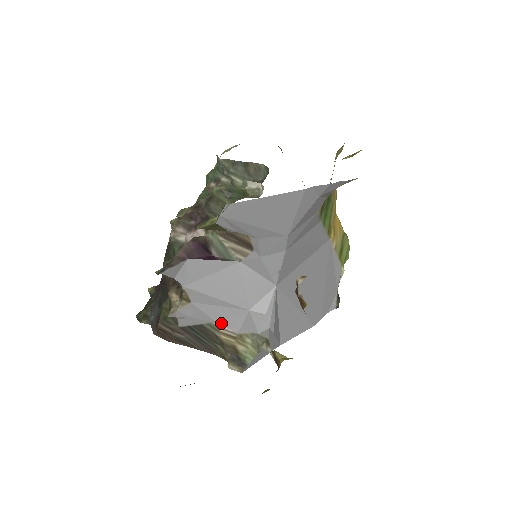
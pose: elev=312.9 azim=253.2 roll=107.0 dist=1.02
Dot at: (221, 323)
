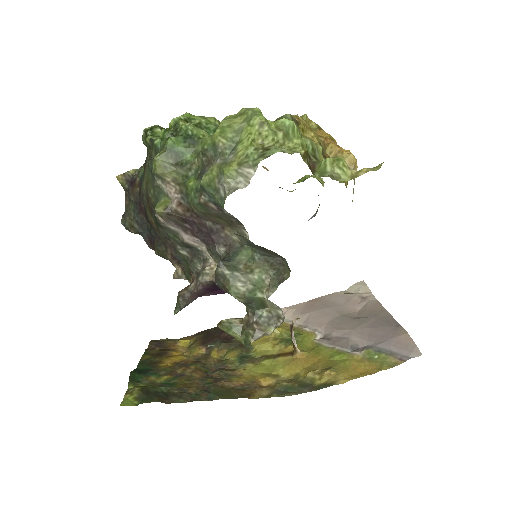
Dot at: occluded
